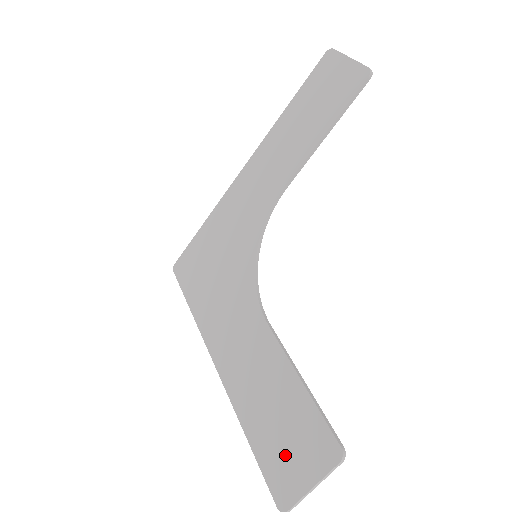
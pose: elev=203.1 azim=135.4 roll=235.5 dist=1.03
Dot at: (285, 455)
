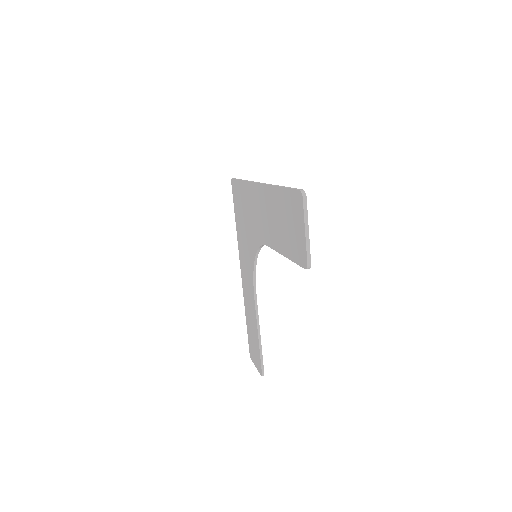
Dot at: (252, 347)
